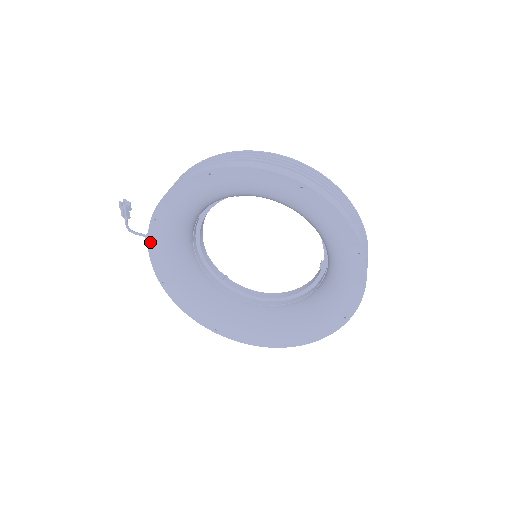
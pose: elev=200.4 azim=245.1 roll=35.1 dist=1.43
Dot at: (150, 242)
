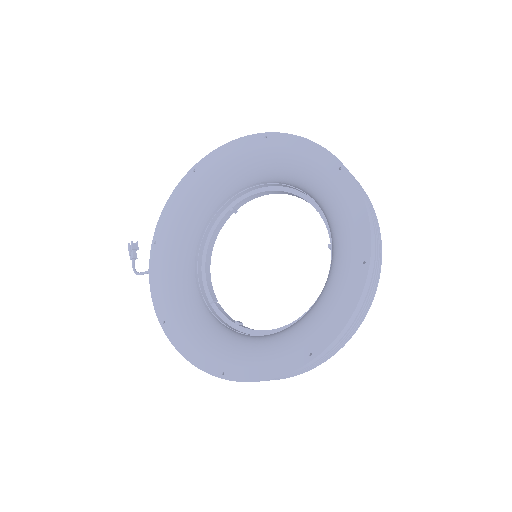
Dot at: (151, 272)
